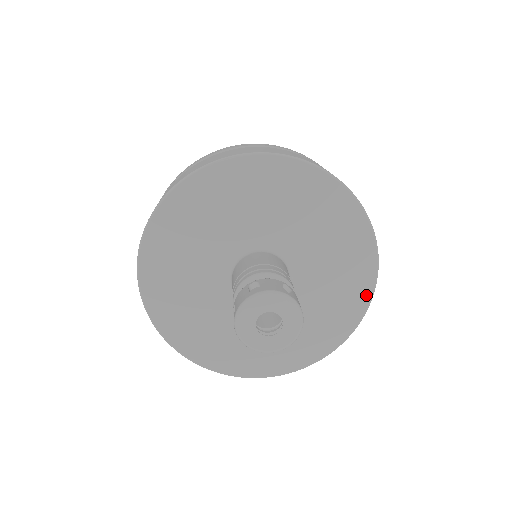
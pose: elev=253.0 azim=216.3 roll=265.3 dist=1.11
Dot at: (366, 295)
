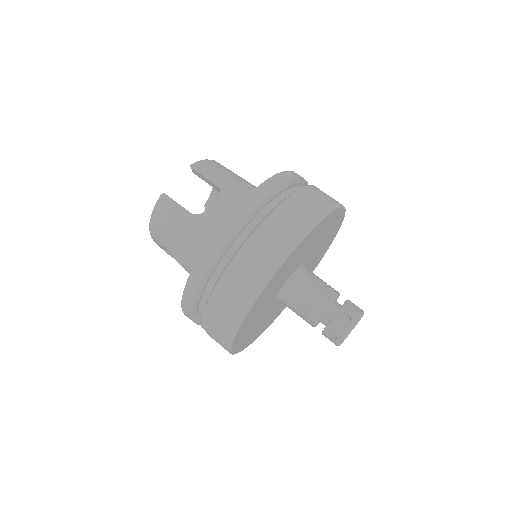
Dot at: (341, 212)
